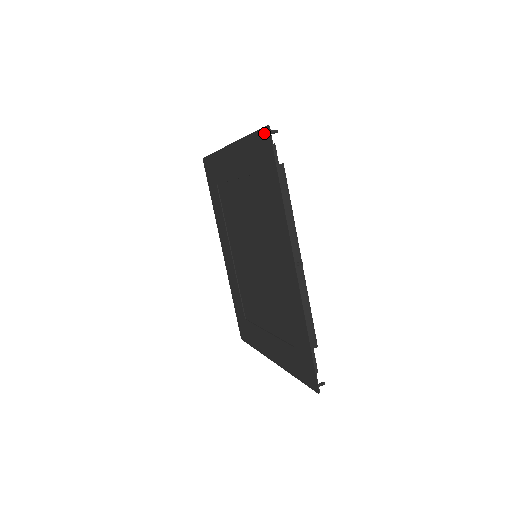
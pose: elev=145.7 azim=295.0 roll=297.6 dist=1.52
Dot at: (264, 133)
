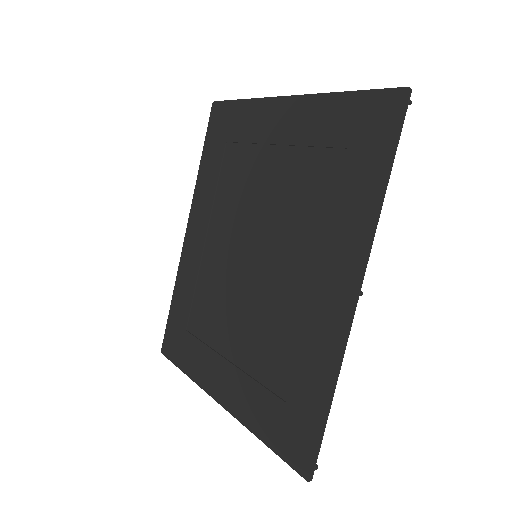
Dot at: (393, 96)
